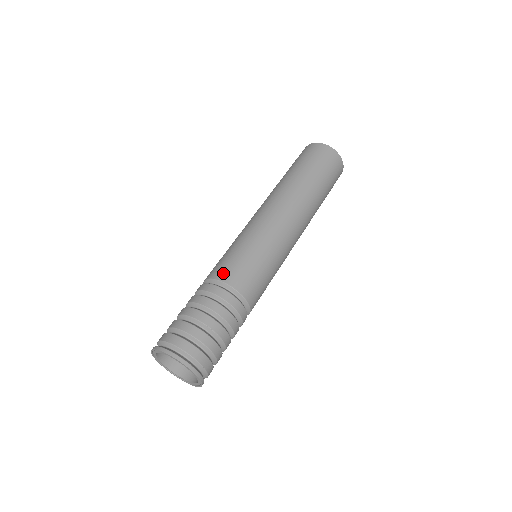
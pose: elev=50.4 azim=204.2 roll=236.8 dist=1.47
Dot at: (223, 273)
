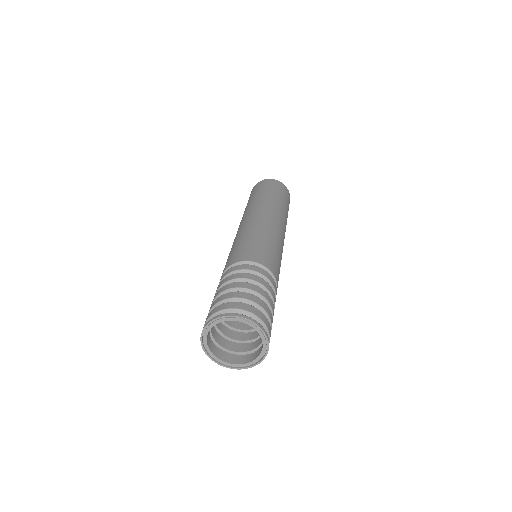
Dot at: (260, 258)
